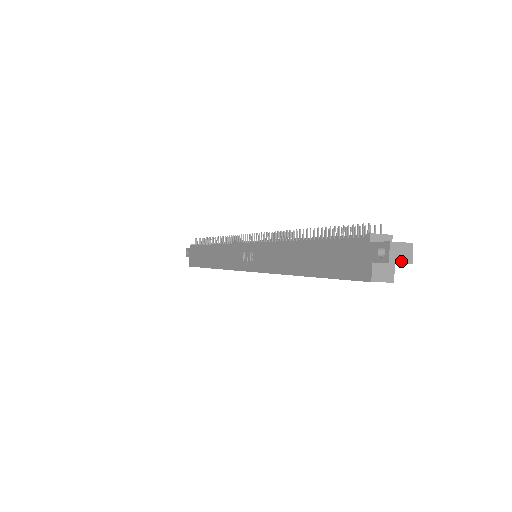
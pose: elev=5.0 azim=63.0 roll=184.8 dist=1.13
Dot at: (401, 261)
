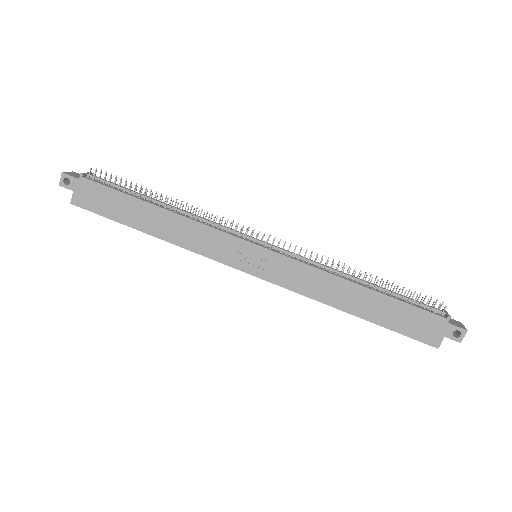
Dot at: occluded
